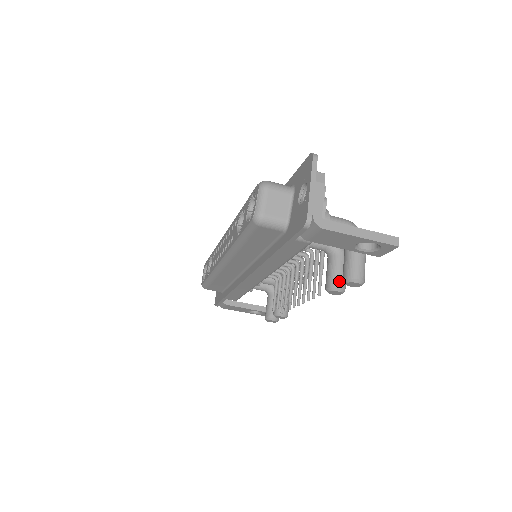
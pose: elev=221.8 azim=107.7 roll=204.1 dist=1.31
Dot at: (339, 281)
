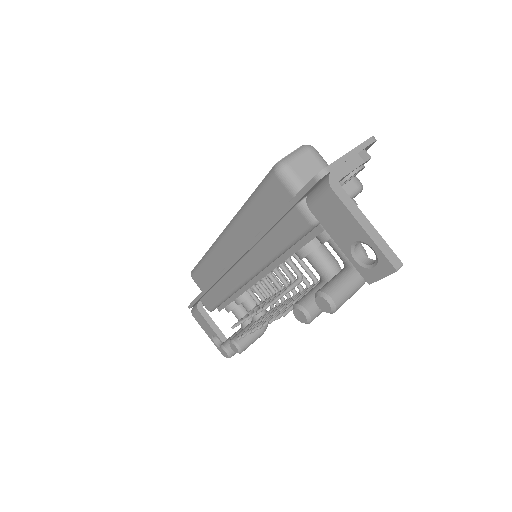
Dot at: (312, 305)
